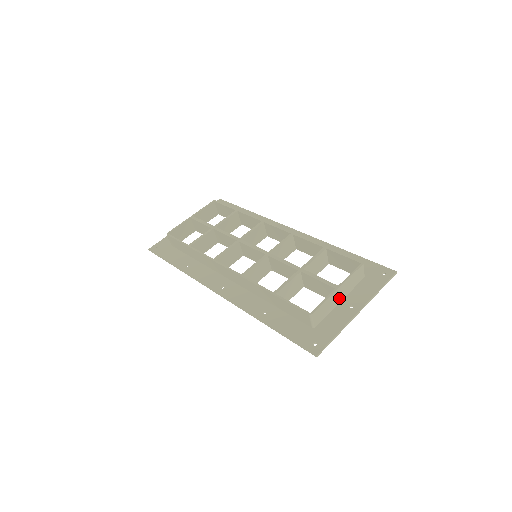
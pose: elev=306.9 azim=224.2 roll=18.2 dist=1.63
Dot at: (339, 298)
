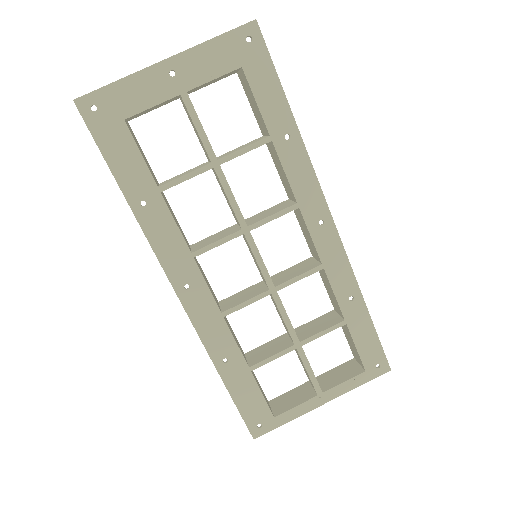
Dot at: occluded
